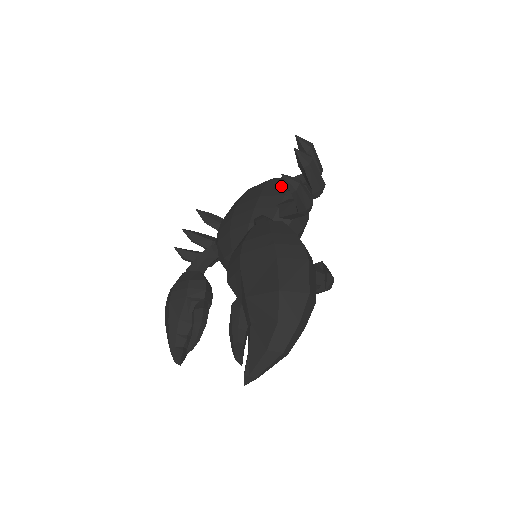
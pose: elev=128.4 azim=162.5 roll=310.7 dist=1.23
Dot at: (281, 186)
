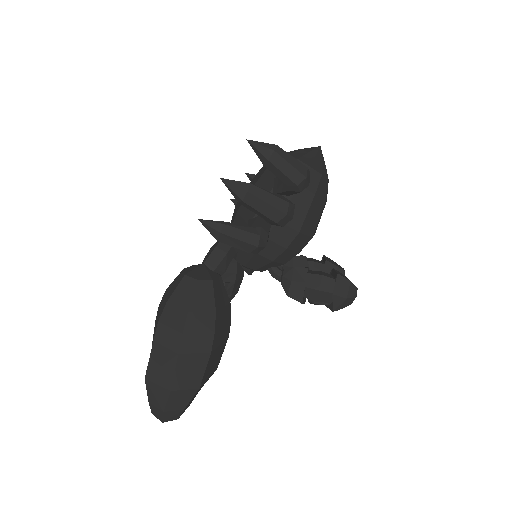
Dot at: (269, 185)
